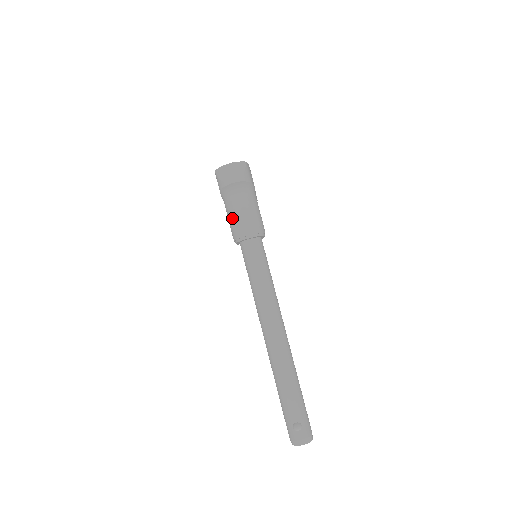
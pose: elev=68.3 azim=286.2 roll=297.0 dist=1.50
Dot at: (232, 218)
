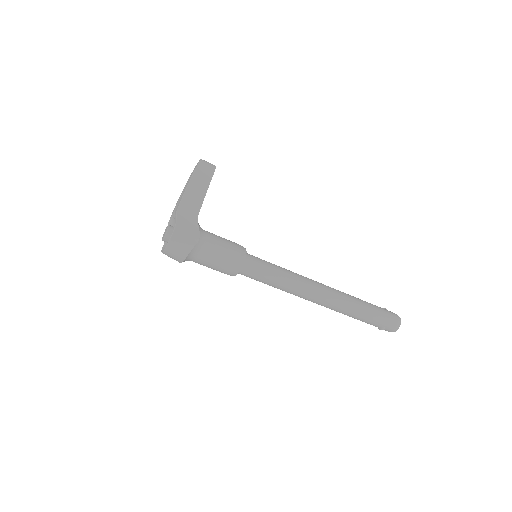
Dot at: occluded
